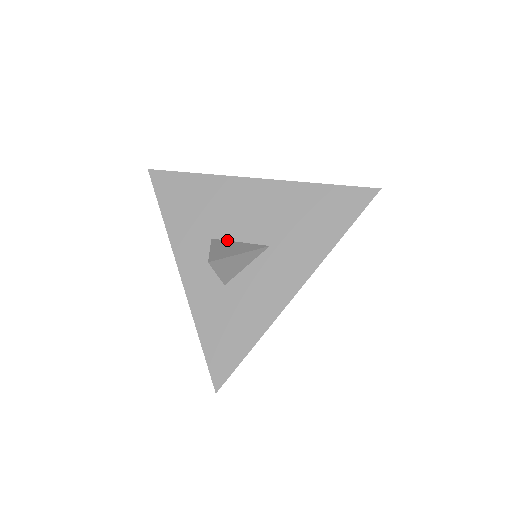
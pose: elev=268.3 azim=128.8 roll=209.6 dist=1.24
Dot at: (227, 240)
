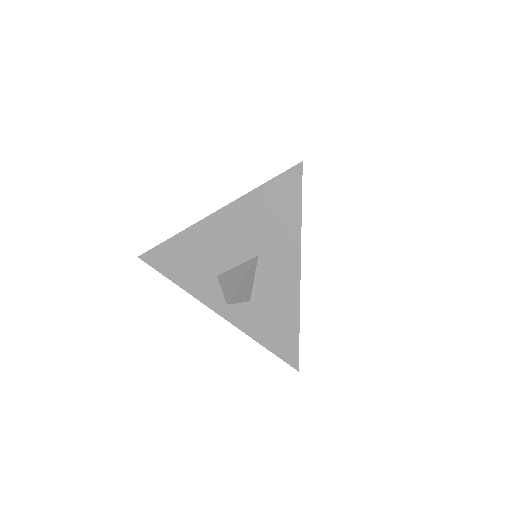
Dot at: (228, 270)
